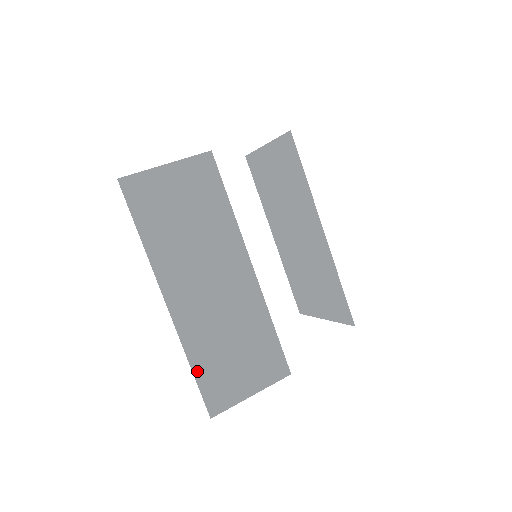
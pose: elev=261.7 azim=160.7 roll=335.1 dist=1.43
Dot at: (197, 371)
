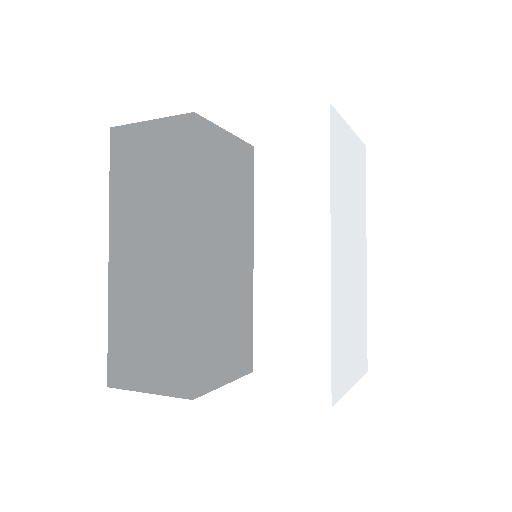
Dot at: (112, 334)
